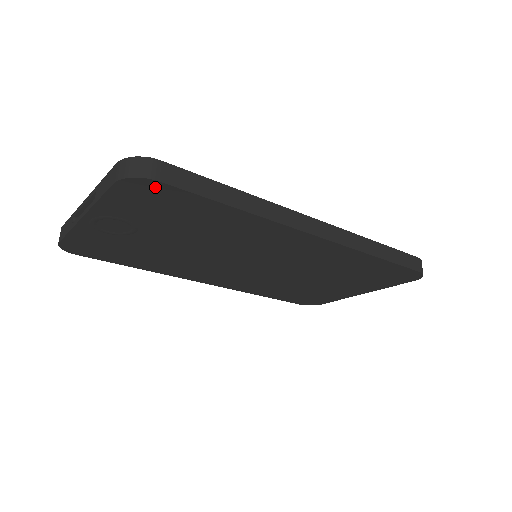
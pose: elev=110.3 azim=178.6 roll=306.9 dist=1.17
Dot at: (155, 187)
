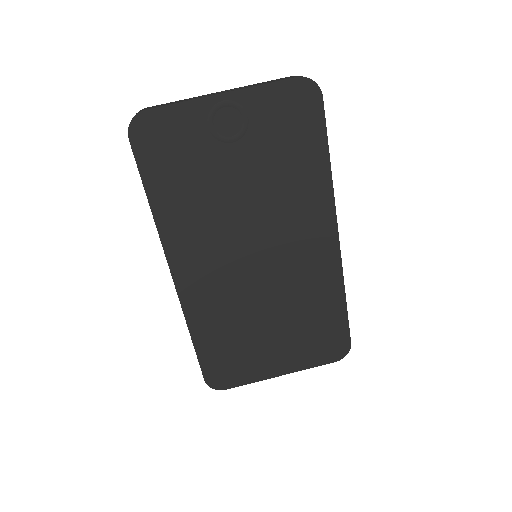
Dot at: (314, 101)
